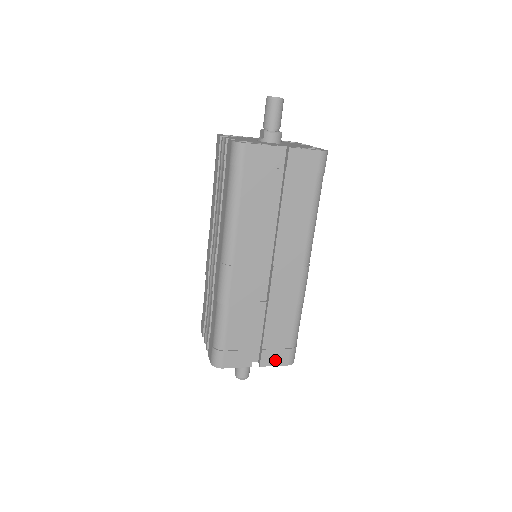
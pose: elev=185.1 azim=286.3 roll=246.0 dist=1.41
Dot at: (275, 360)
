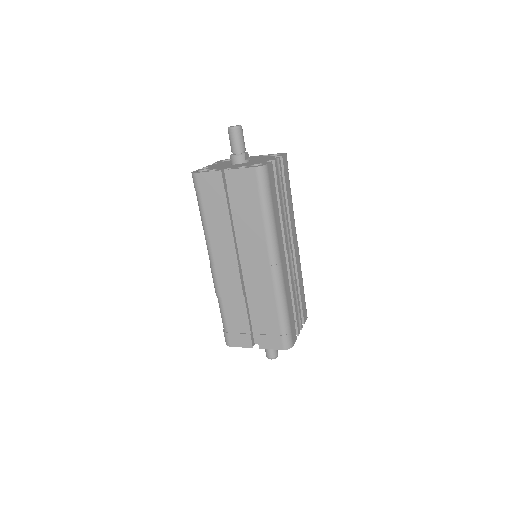
Dot at: (270, 344)
